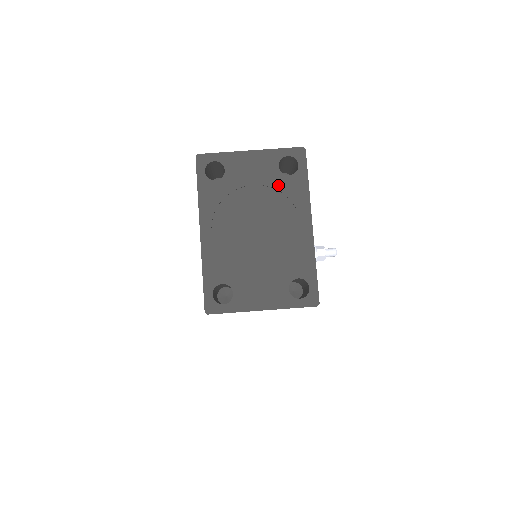
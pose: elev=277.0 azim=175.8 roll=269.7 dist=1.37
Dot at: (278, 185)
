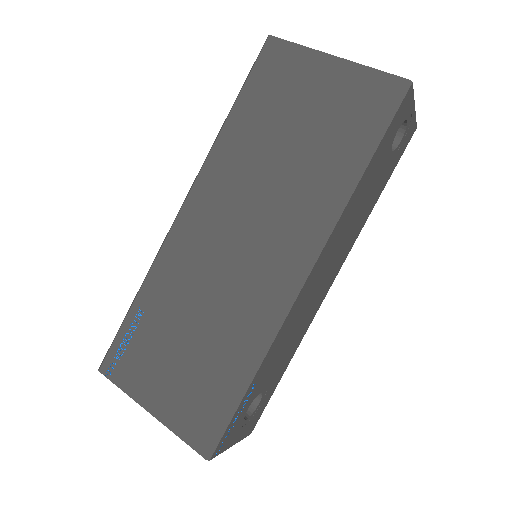
Dot at: occluded
